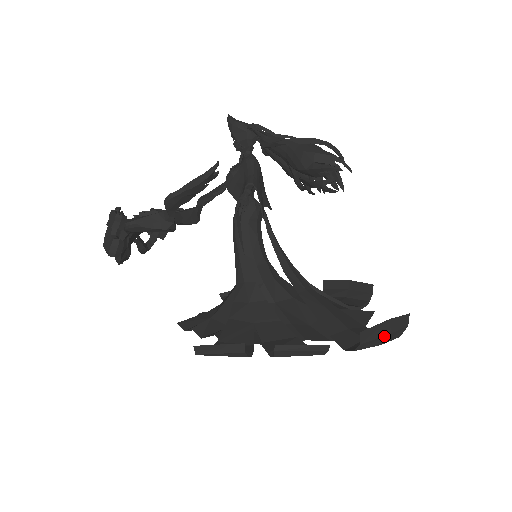
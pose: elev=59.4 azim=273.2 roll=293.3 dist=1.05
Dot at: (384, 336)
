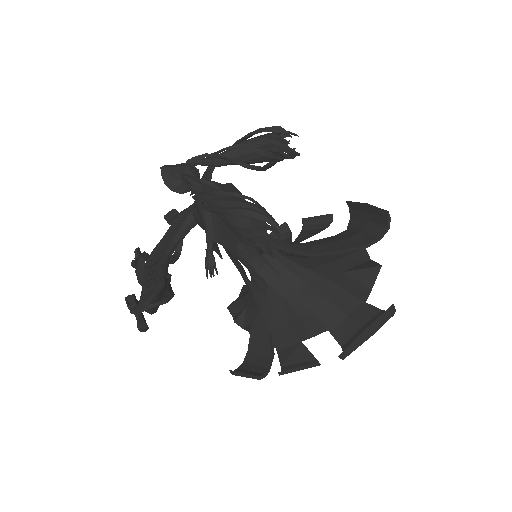
Dot at: occluded
